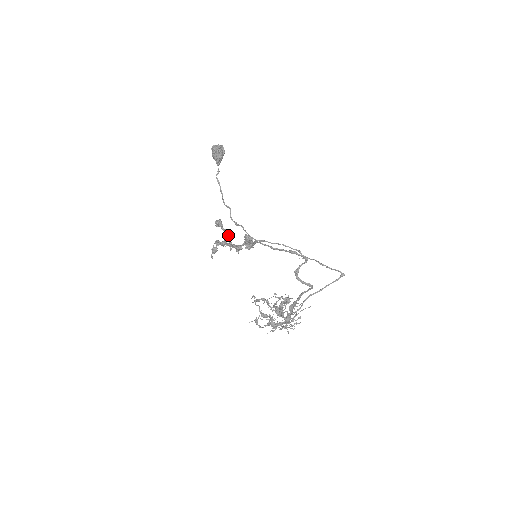
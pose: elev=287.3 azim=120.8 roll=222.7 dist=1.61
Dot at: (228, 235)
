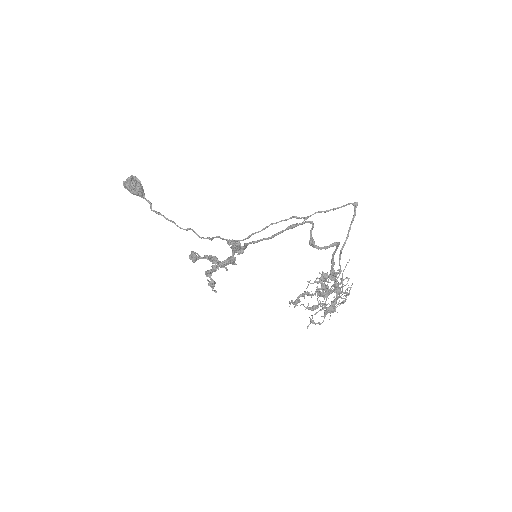
Dot at: (212, 259)
